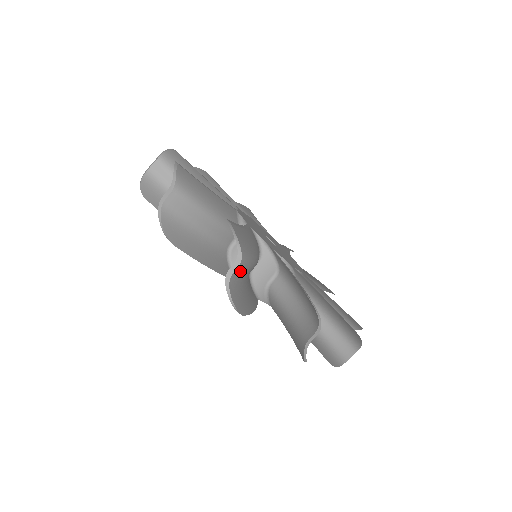
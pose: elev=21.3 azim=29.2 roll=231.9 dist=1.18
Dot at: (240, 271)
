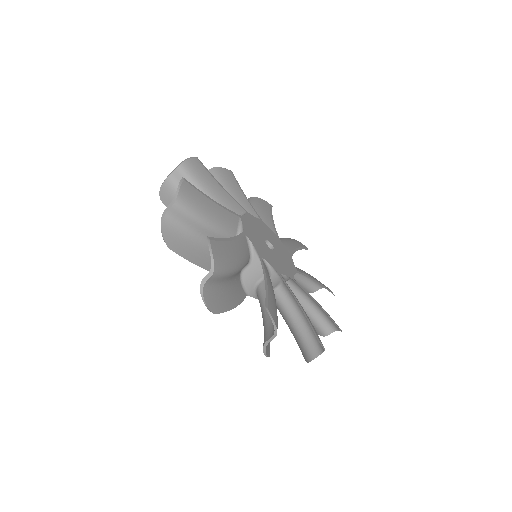
Dot at: (178, 215)
